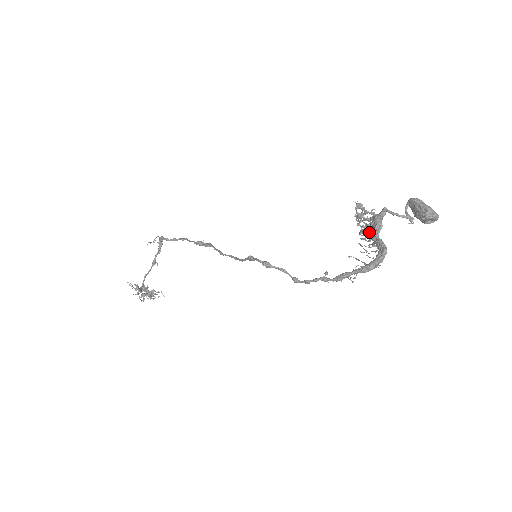
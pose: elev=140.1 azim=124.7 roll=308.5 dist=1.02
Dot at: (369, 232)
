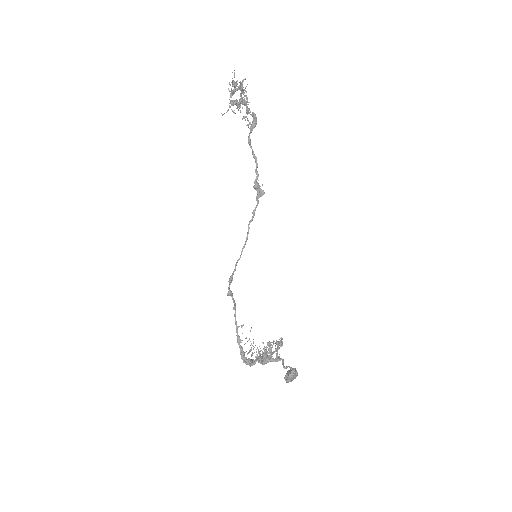
Dot at: (263, 354)
